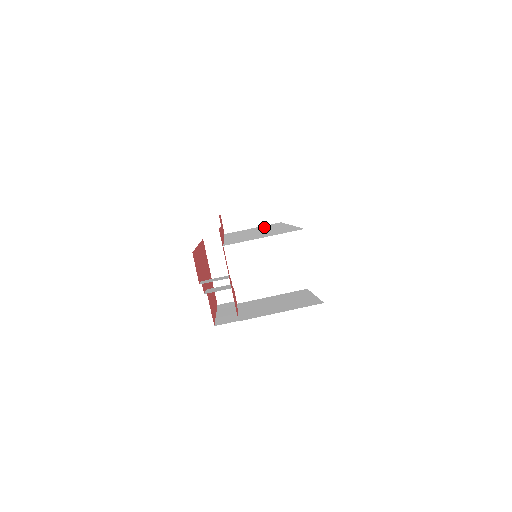
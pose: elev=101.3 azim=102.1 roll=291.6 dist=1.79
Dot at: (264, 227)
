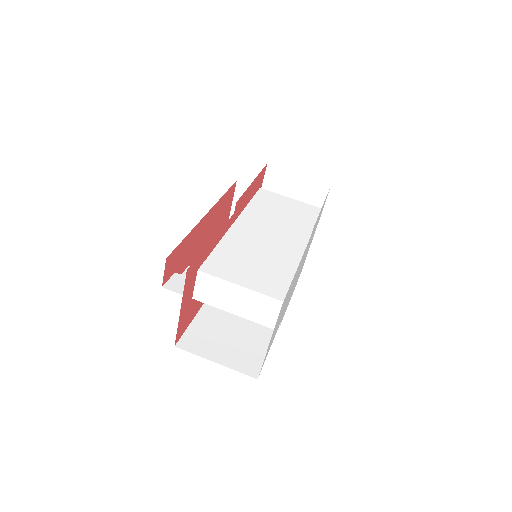
Dot at: (294, 215)
